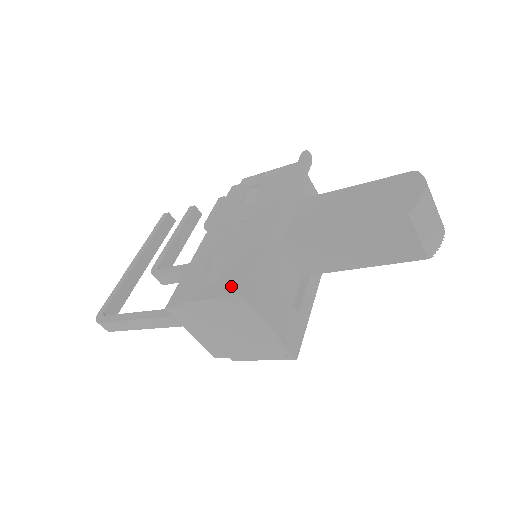
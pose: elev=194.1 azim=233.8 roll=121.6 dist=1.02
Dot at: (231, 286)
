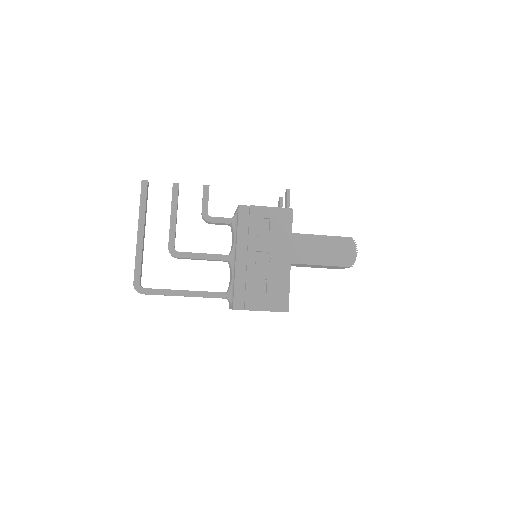
Dot at: (279, 305)
